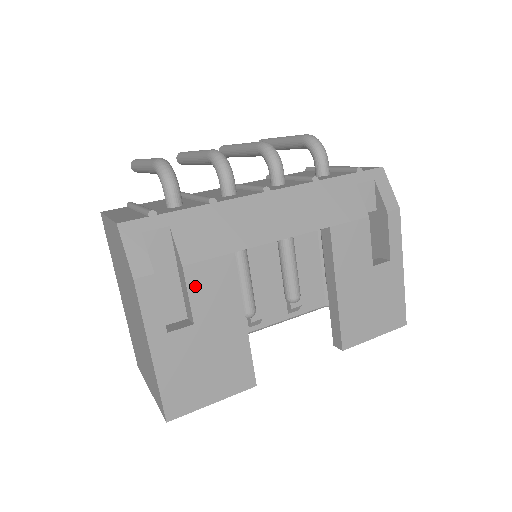
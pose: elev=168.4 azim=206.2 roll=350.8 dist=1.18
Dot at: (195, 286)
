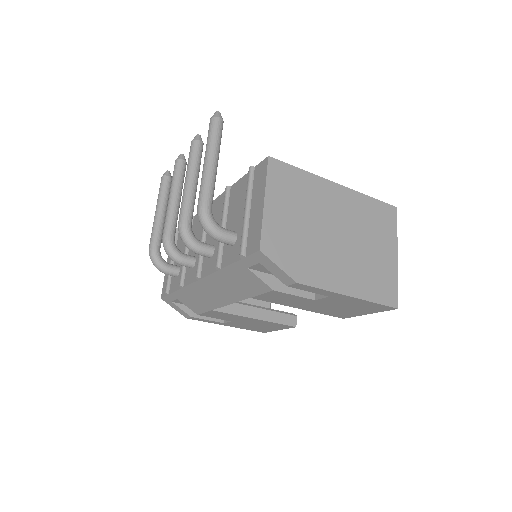
Dot at: (213, 317)
